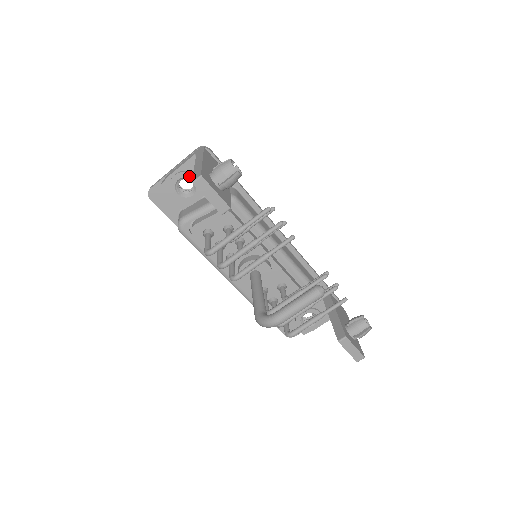
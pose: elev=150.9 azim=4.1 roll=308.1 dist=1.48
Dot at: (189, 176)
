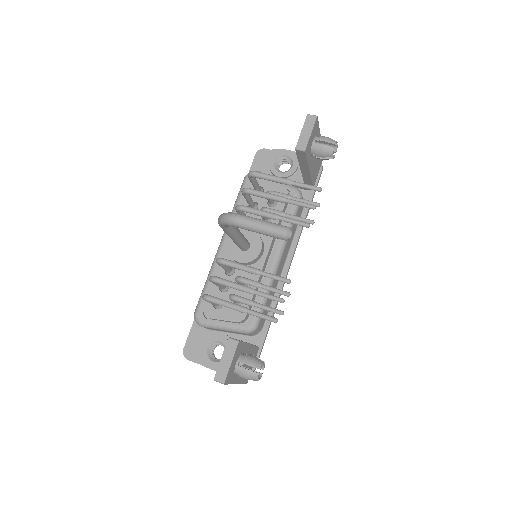
Dot at: (294, 161)
